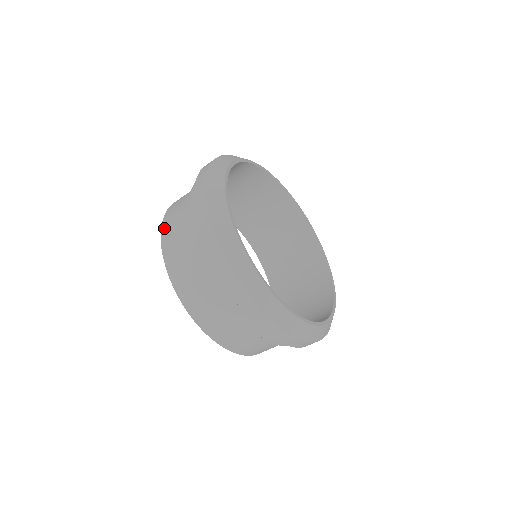
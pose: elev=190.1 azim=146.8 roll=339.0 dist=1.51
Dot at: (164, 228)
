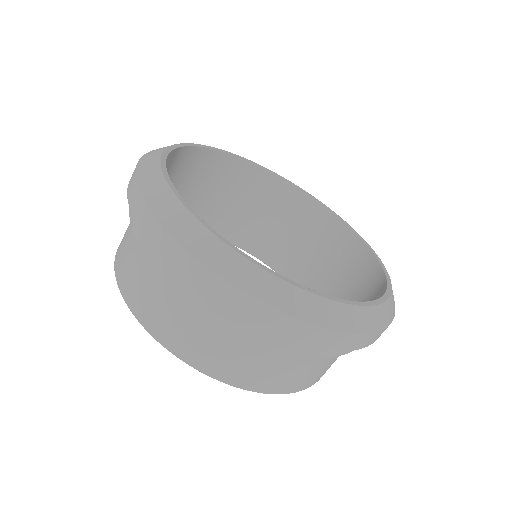
Dot at: (127, 296)
